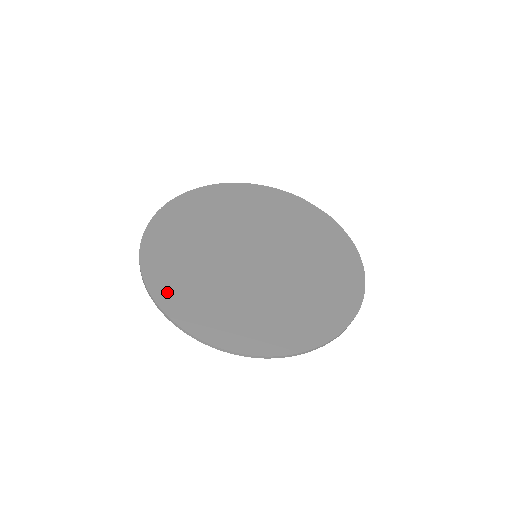
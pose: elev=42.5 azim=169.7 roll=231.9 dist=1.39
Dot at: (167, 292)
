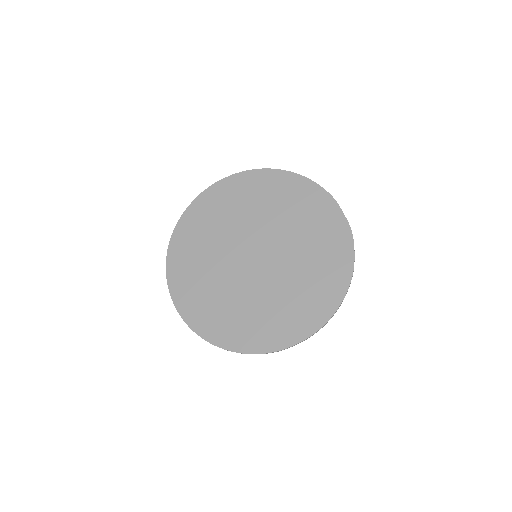
Dot at: (177, 270)
